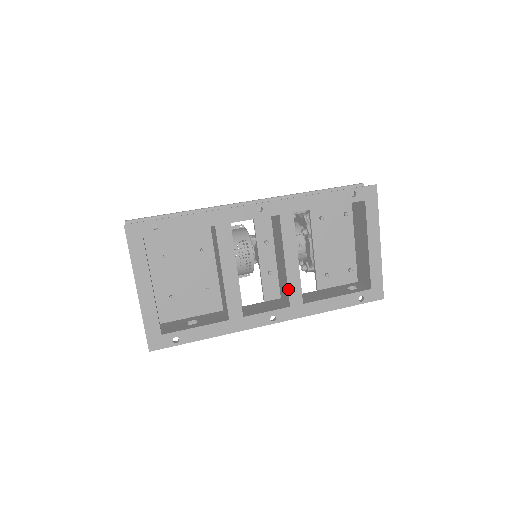
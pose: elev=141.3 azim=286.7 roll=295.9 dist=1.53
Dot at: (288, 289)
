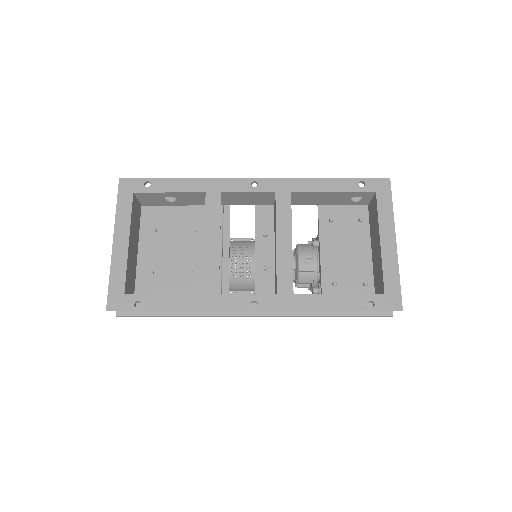
Dot at: (277, 273)
